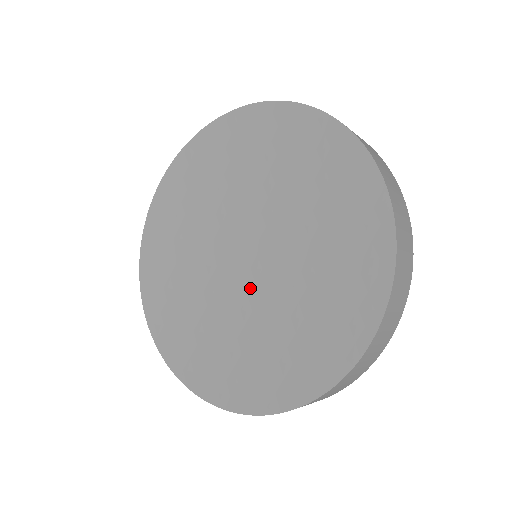
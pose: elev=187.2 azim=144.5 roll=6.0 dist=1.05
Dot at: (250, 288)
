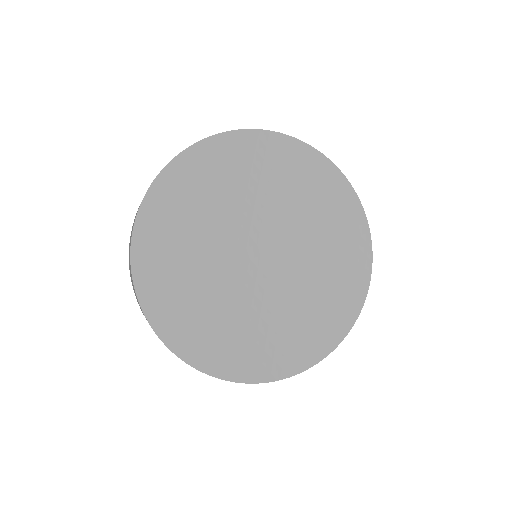
Dot at: (275, 280)
